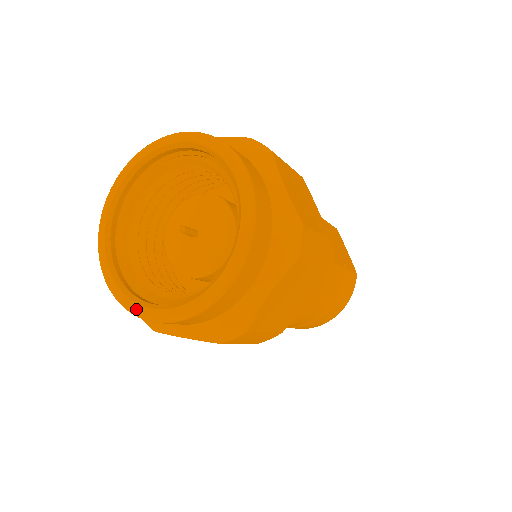
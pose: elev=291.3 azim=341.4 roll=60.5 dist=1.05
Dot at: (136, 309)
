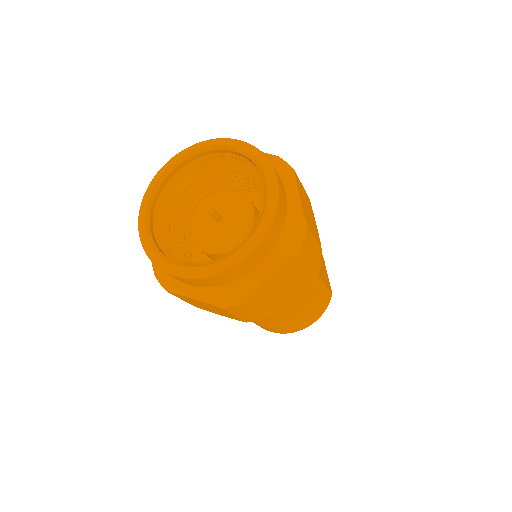
Dot at: (163, 264)
